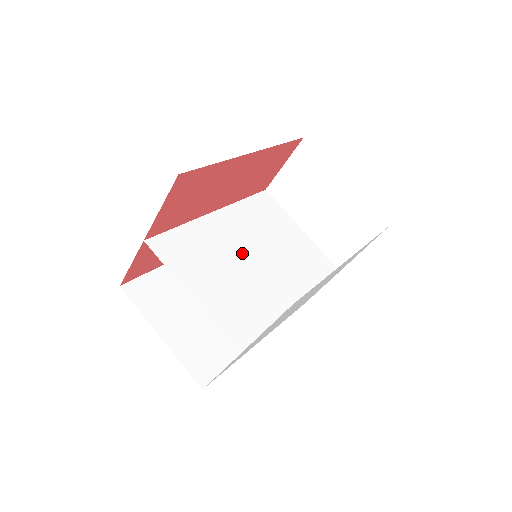
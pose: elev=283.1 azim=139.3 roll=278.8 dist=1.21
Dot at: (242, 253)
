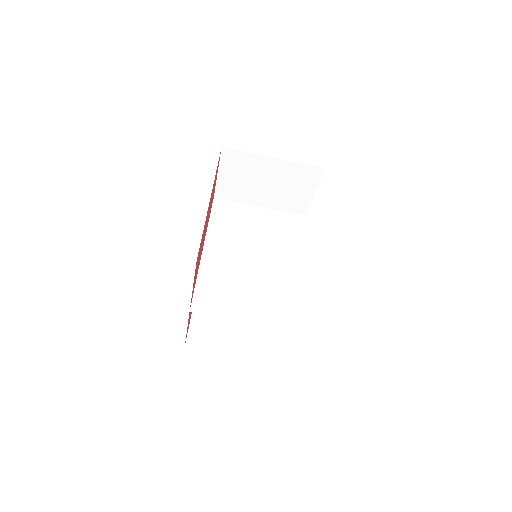
Dot at: (246, 262)
